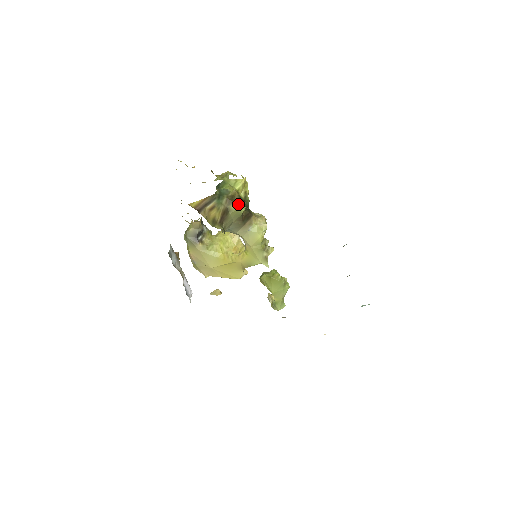
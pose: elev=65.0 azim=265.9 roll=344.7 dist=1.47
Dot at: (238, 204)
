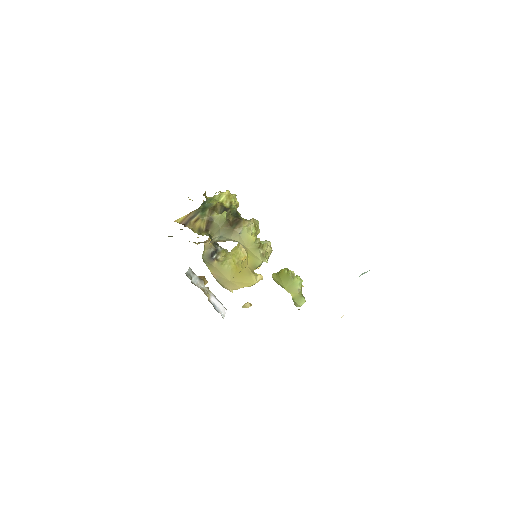
Dot at: (221, 212)
